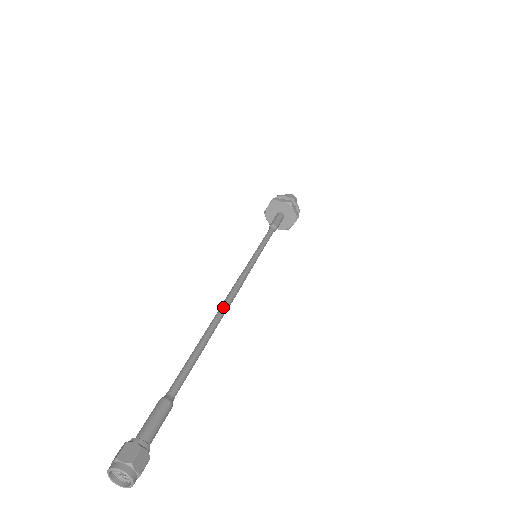
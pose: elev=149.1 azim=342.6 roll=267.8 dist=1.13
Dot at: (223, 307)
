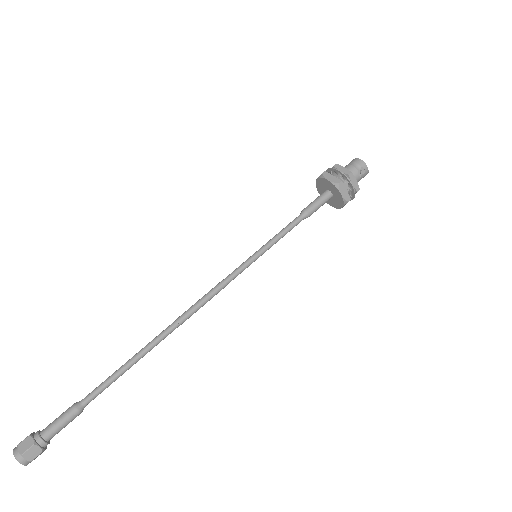
Dot at: (179, 324)
